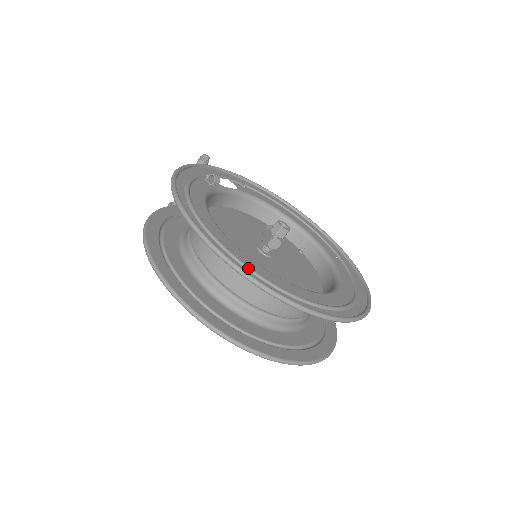
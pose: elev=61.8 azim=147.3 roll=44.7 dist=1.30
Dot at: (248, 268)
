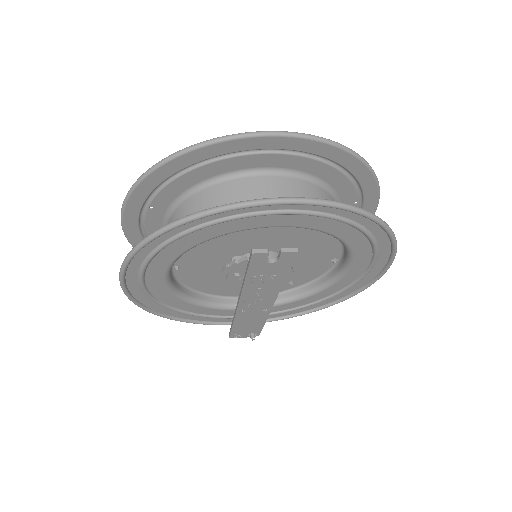
Dot at: (149, 195)
